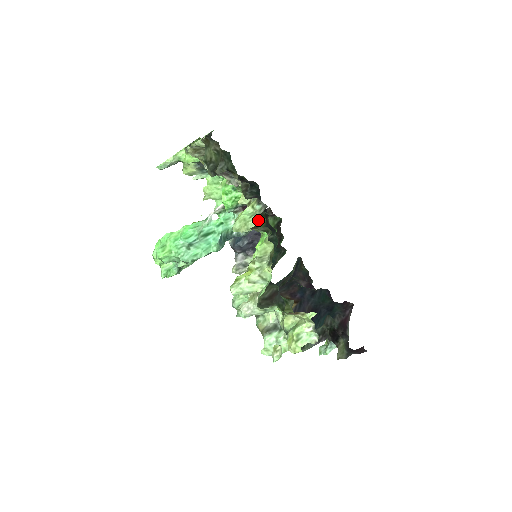
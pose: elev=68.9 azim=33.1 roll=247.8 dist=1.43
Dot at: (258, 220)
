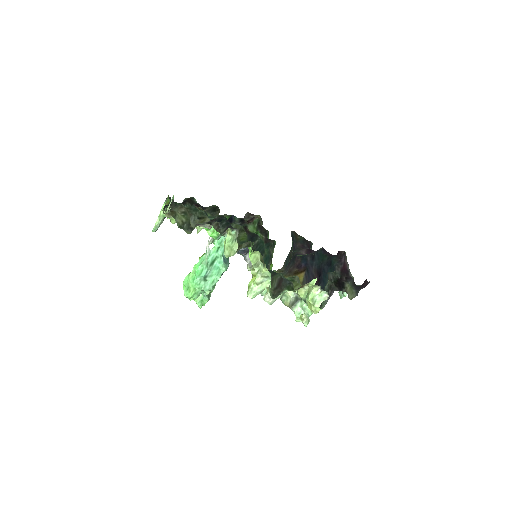
Dot at: (240, 237)
